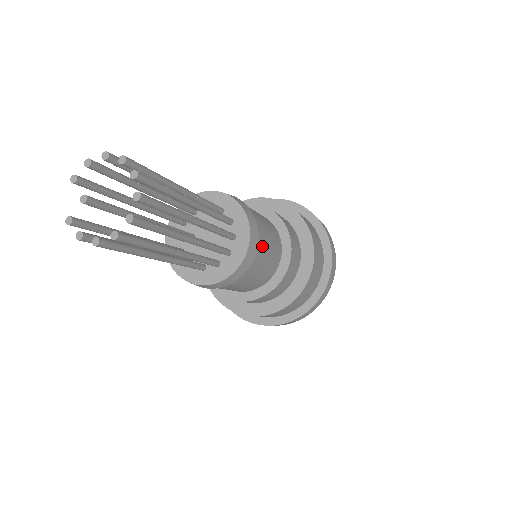
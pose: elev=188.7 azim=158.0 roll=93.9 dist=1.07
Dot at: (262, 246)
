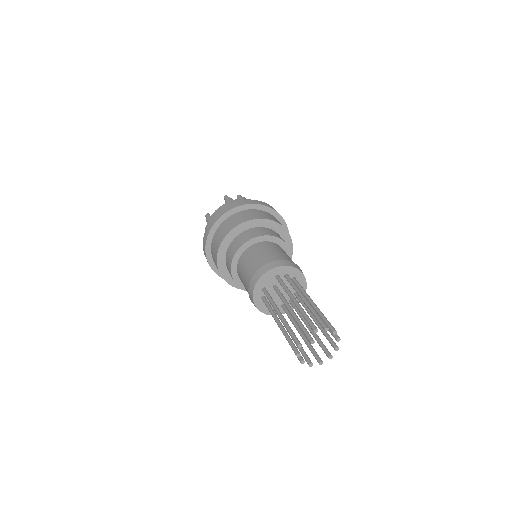
Dot at: occluded
